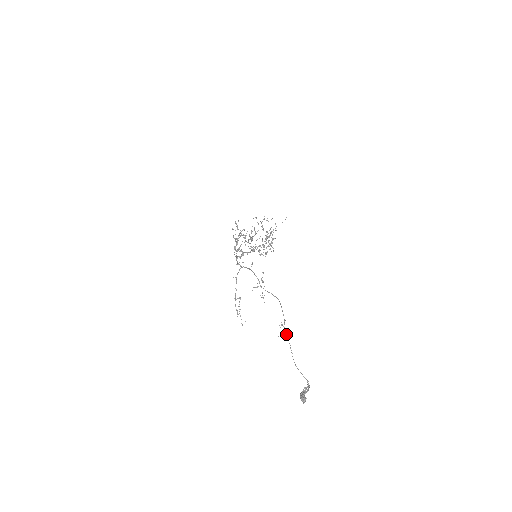
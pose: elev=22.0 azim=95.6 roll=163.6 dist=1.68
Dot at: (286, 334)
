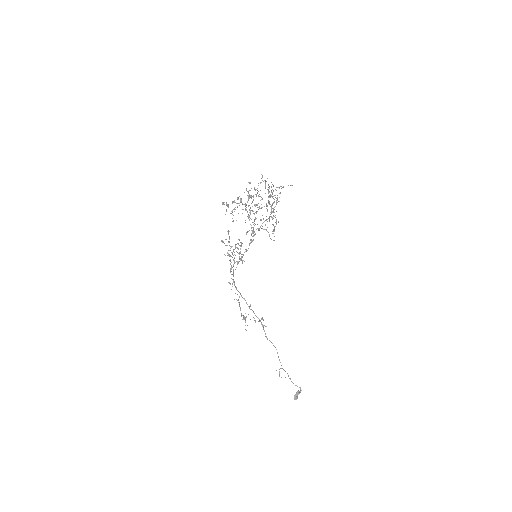
Dot at: occluded
